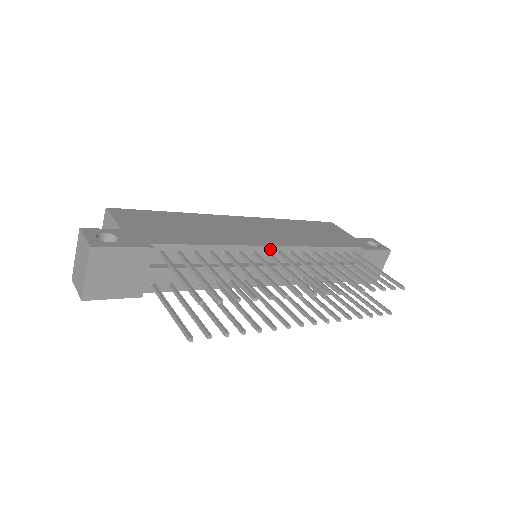
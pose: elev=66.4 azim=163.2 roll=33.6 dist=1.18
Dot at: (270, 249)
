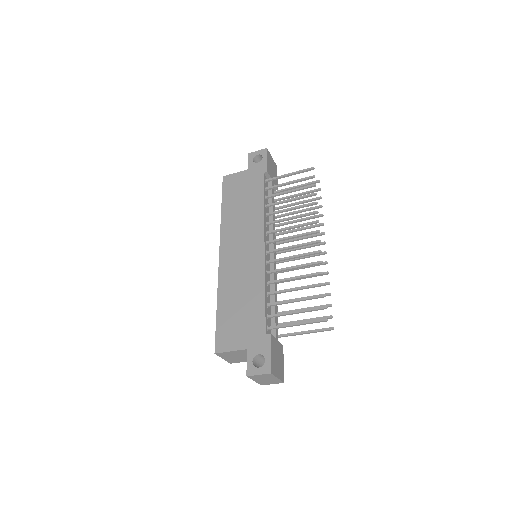
Dot at: (265, 249)
